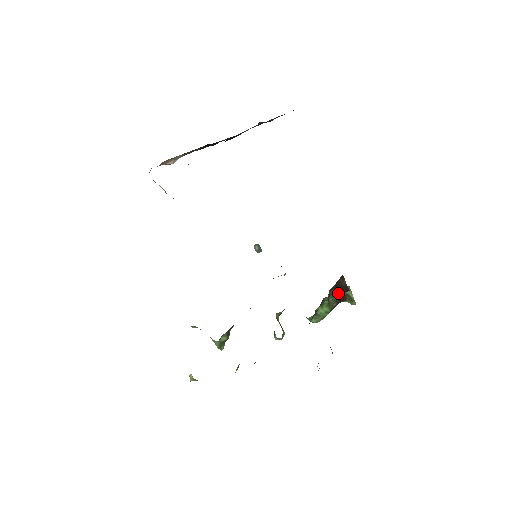
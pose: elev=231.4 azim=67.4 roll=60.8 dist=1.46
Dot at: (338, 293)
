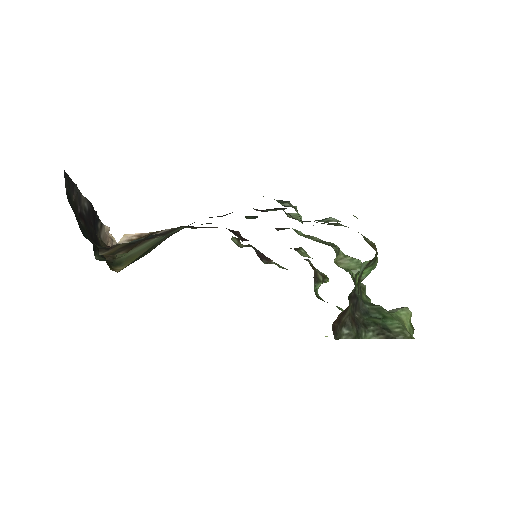
Dot at: occluded
